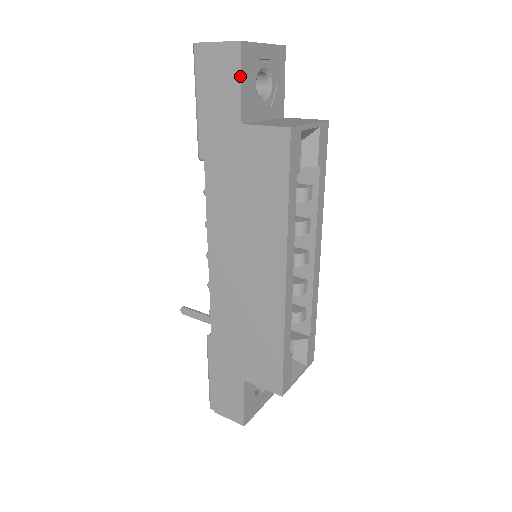
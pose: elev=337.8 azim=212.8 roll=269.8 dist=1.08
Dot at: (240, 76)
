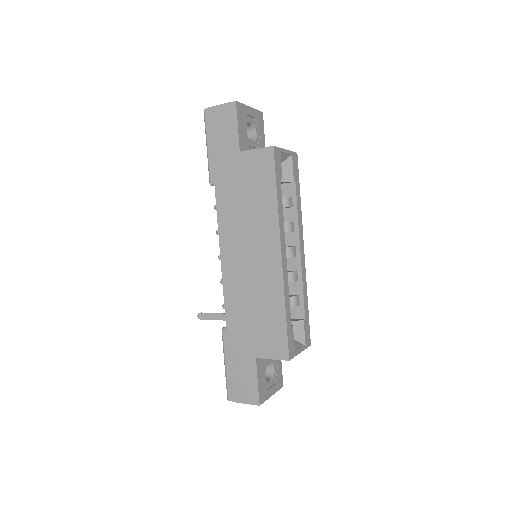
Dot at: (237, 122)
